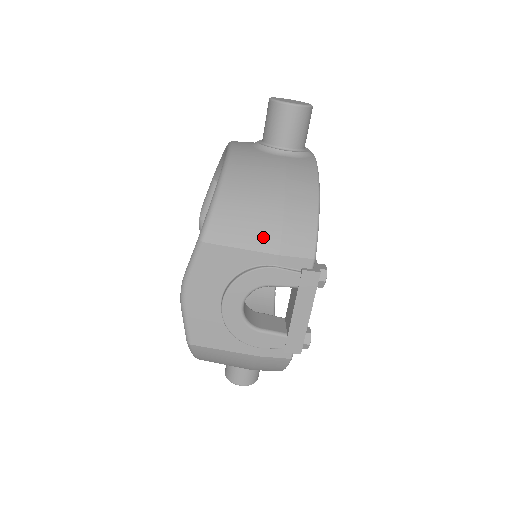
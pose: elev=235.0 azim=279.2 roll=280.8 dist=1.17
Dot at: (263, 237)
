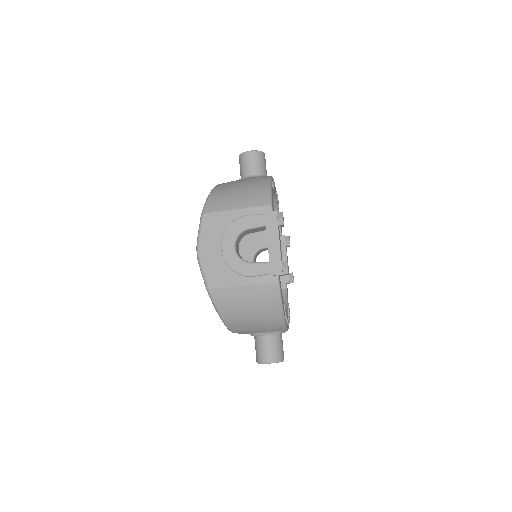
Dot at: (238, 202)
